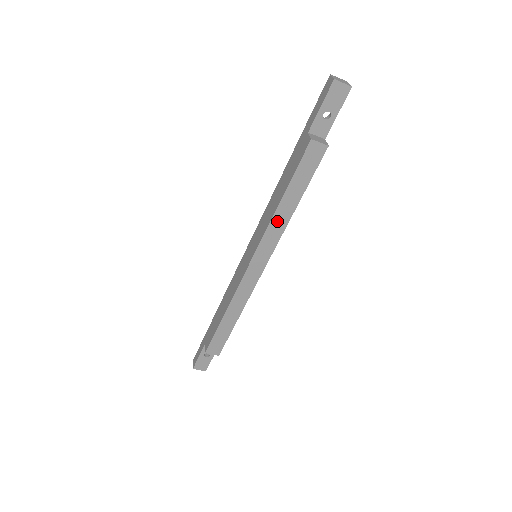
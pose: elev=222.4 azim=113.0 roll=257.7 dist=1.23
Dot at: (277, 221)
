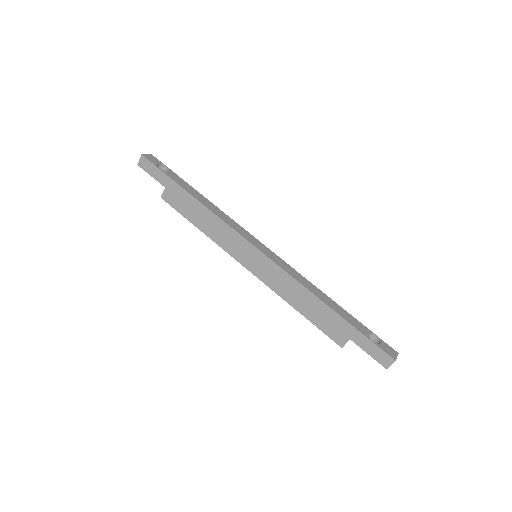
Dot at: (285, 297)
